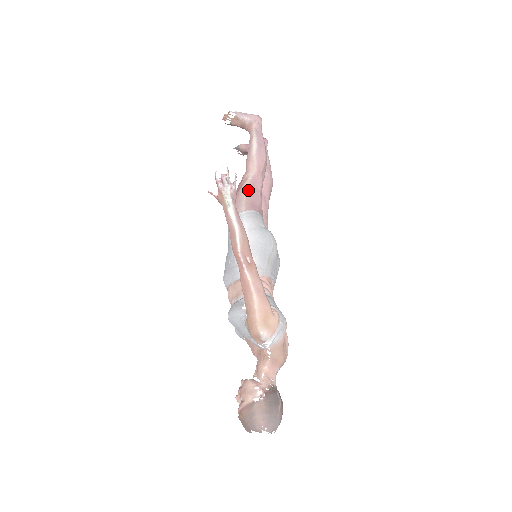
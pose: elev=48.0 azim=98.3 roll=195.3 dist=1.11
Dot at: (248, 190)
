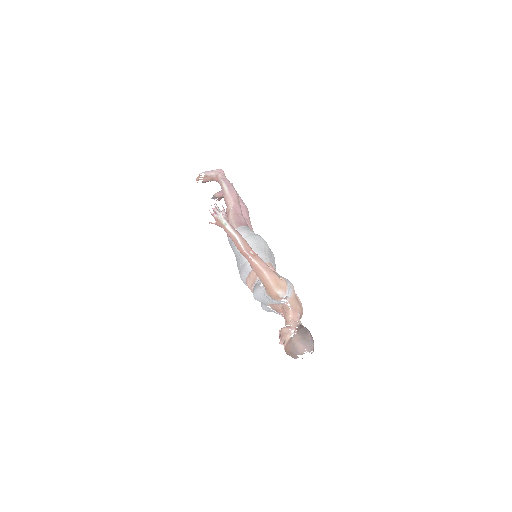
Dot at: (233, 216)
